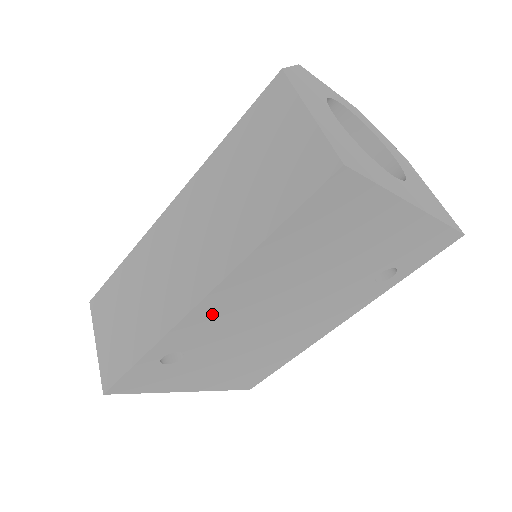
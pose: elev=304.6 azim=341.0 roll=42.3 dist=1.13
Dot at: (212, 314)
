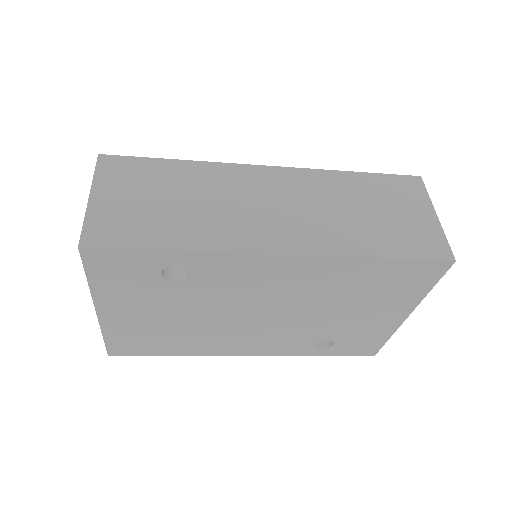
Dot at: (263, 270)
